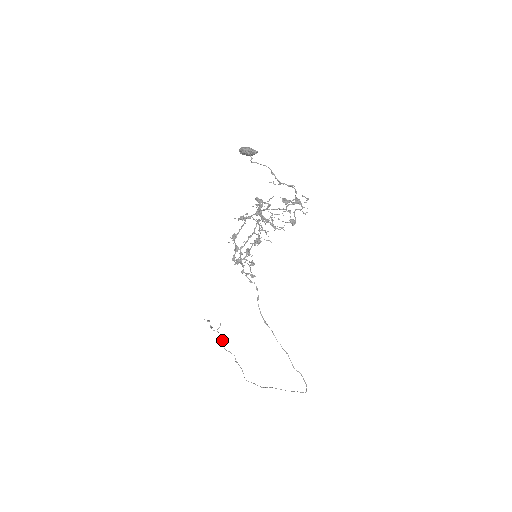
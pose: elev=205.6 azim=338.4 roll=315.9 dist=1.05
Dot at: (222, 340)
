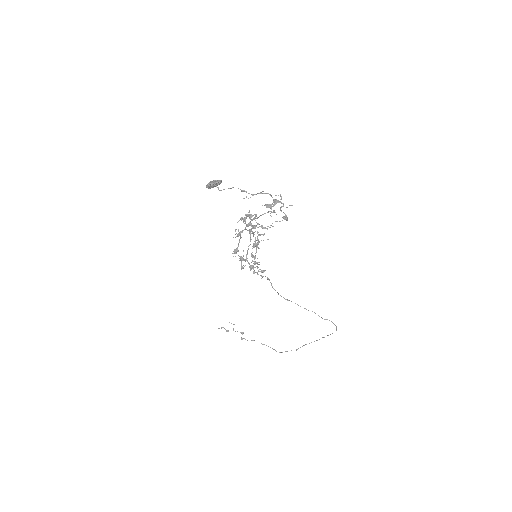
Dot at: occluded
